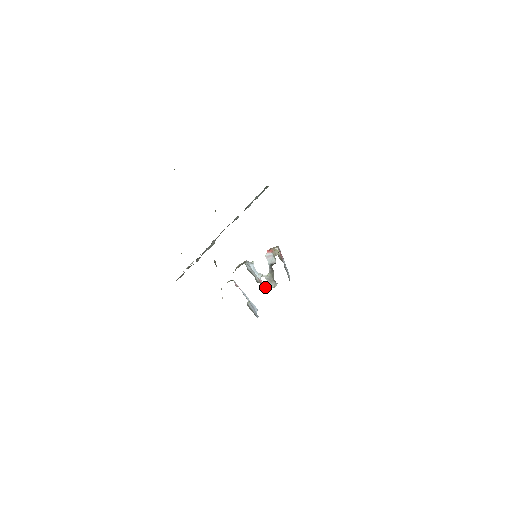
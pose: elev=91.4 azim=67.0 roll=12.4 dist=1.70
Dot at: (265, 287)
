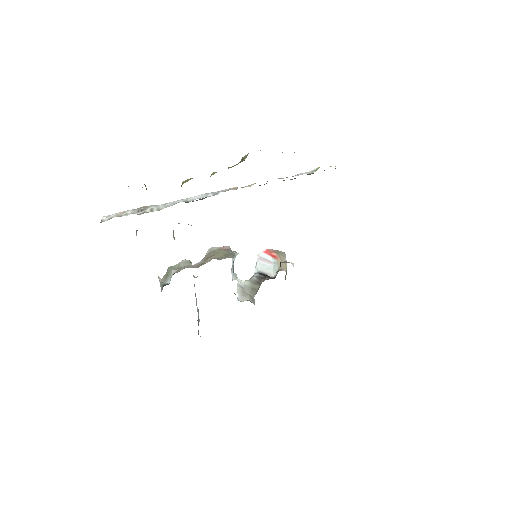
Dot at: occluded
